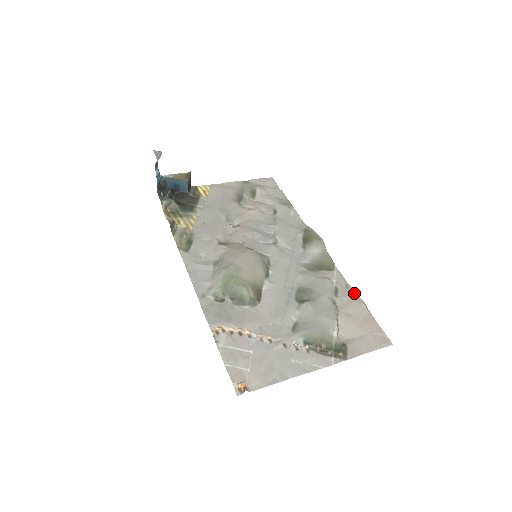
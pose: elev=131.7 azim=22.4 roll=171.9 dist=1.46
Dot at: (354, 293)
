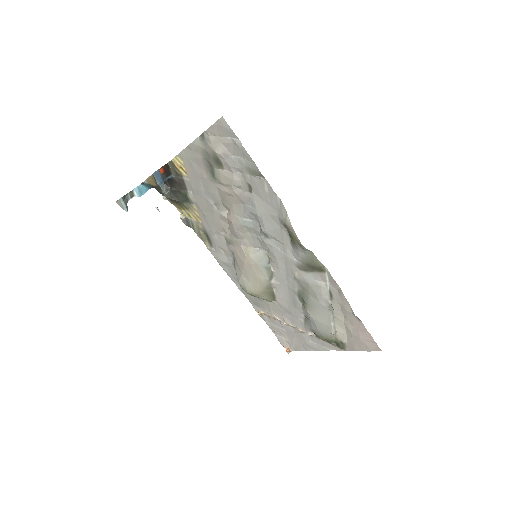
Dot at: (346, 301)
